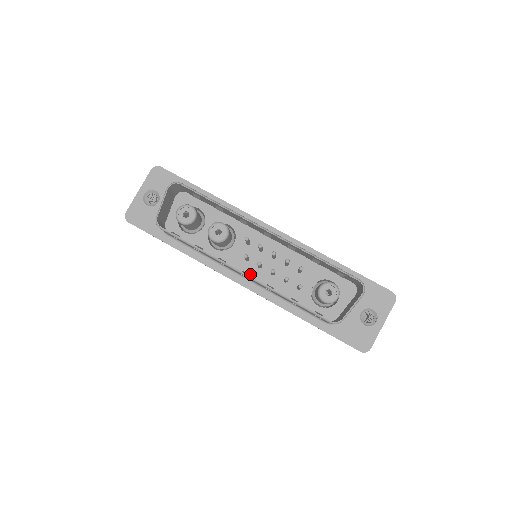
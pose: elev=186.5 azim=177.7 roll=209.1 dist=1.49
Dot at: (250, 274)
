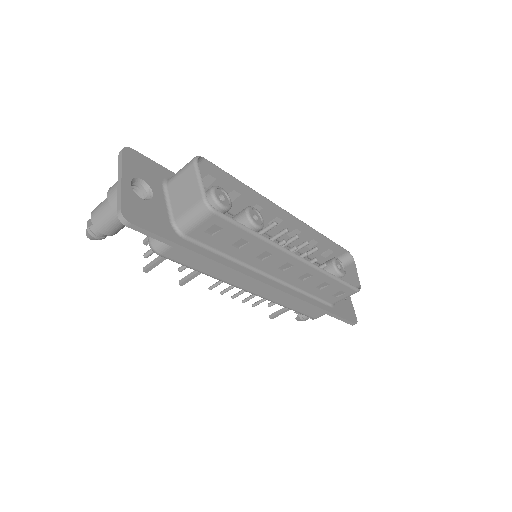
Dot at: occluded
